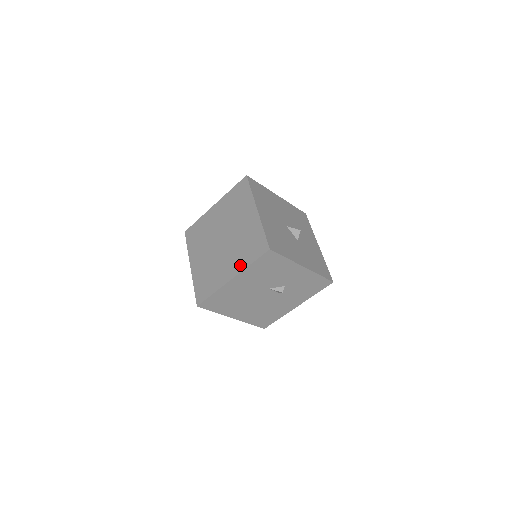
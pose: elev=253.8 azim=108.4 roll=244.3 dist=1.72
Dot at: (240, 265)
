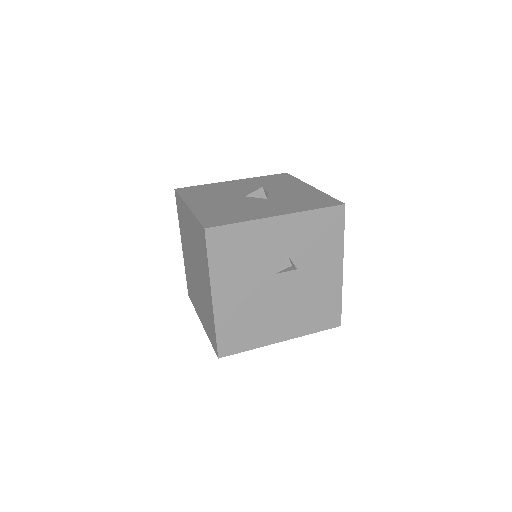
Dot at: (206, 275)
